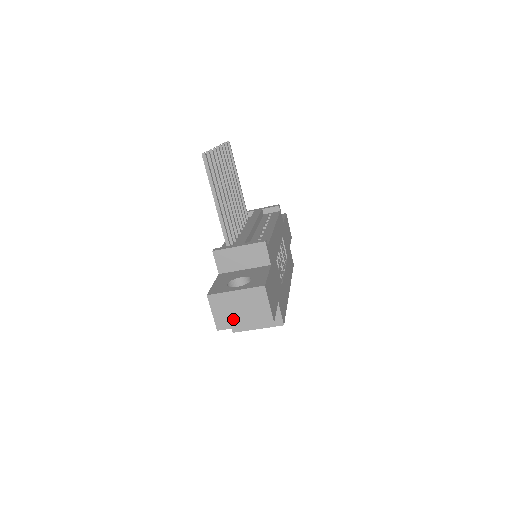
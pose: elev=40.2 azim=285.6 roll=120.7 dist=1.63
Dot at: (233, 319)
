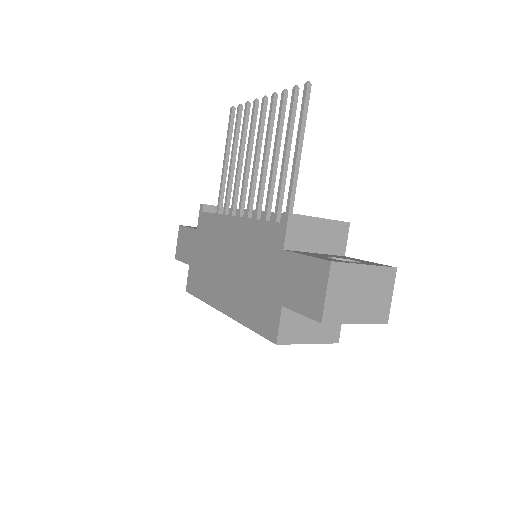
Dot at: (347, 308)
